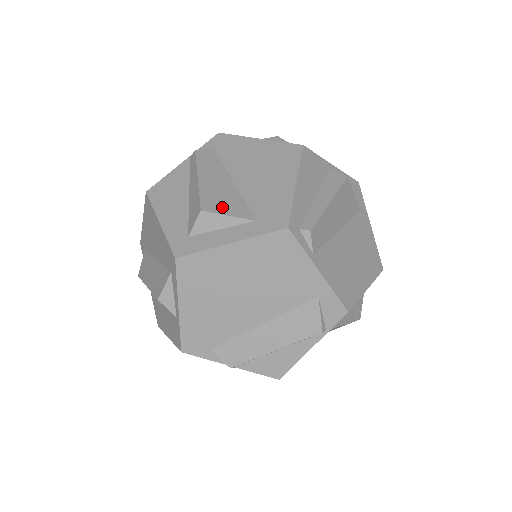
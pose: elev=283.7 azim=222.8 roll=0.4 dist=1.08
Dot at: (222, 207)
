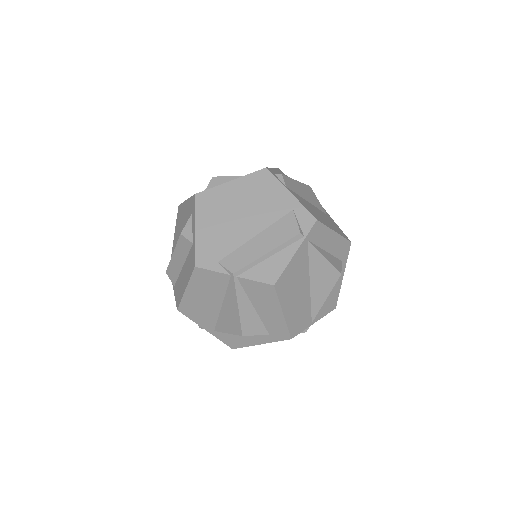
Dot at: occluded
